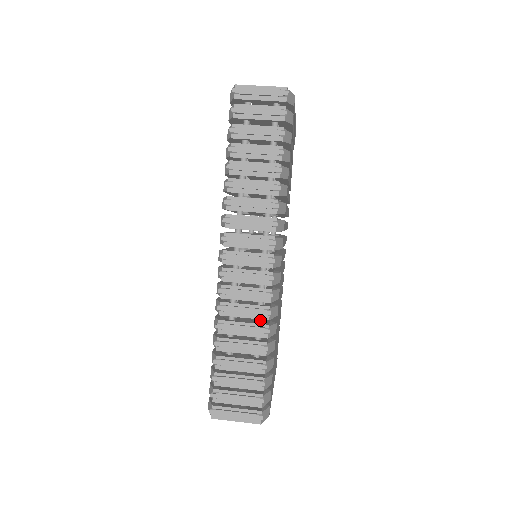
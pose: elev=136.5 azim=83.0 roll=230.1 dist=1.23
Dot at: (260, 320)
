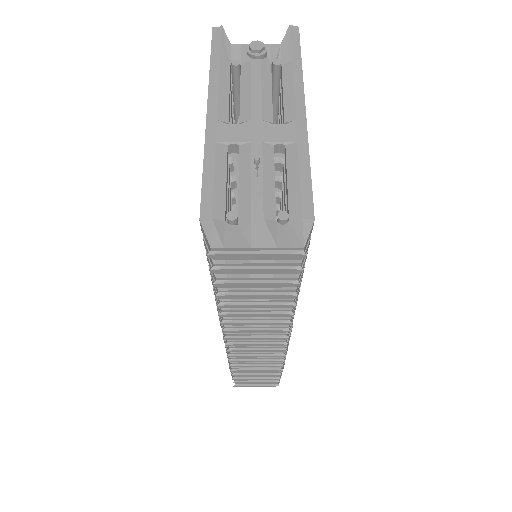
Dot at: occluded
